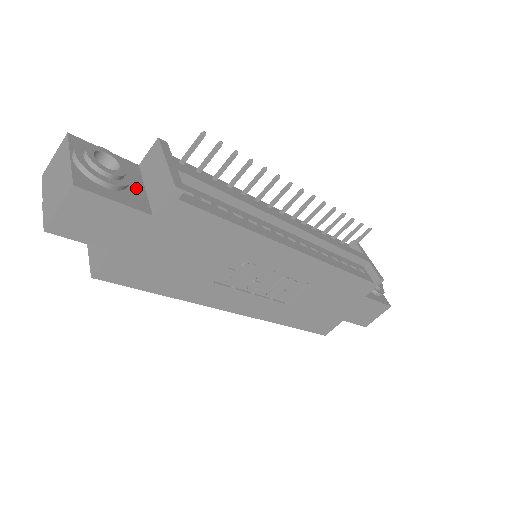
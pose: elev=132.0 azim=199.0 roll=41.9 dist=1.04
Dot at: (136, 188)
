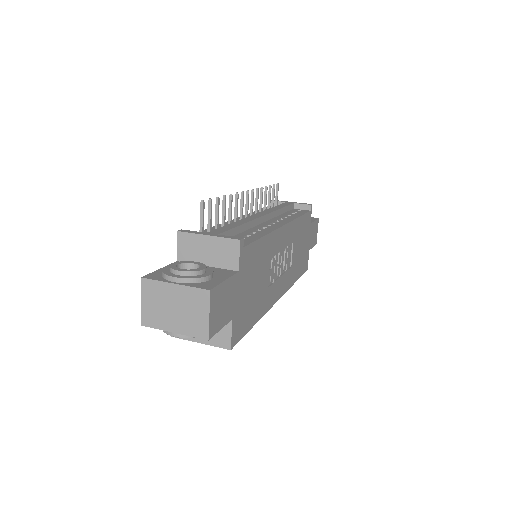
Dot at: occluded
